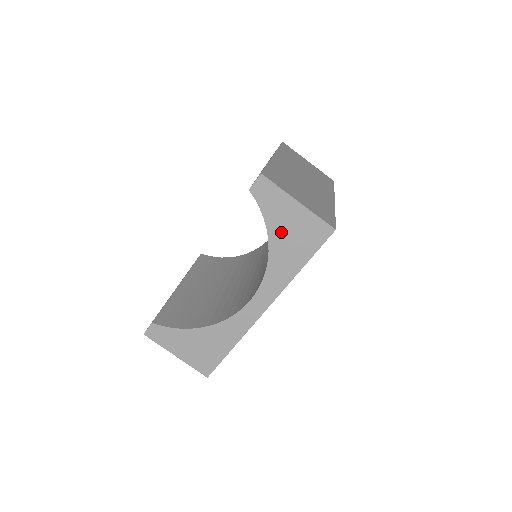
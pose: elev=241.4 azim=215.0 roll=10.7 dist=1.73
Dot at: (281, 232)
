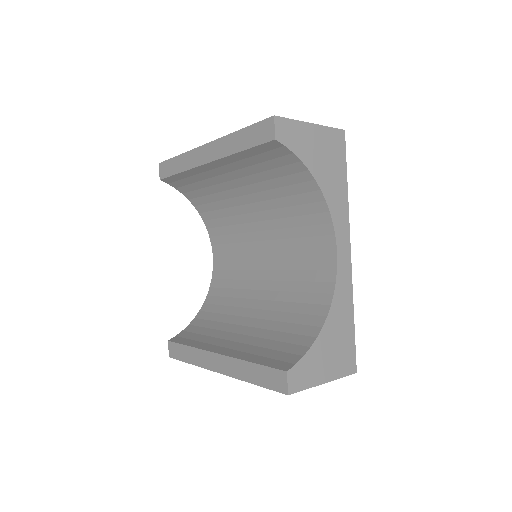
Dot at: (318, 163)
